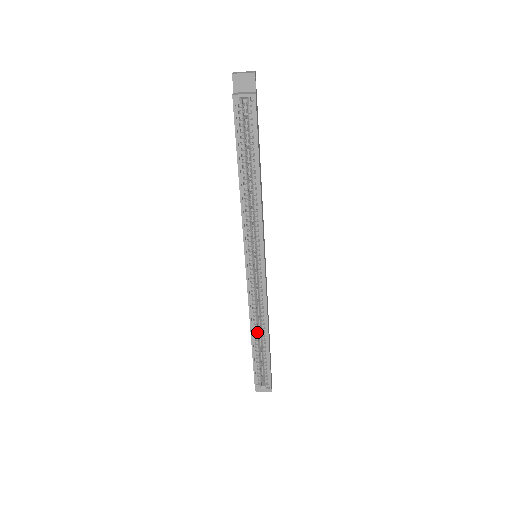
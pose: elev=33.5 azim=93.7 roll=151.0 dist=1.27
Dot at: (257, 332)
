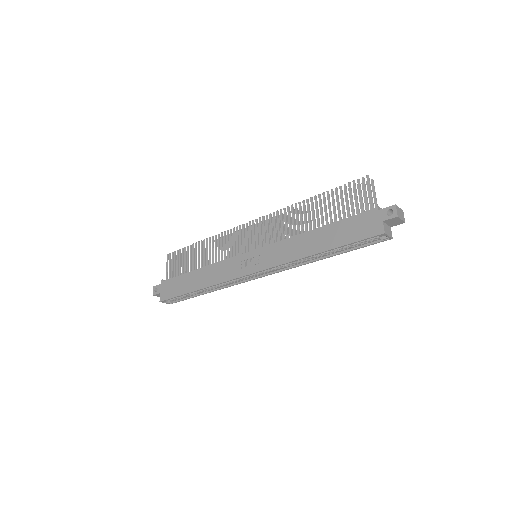
Dot at: occluded
